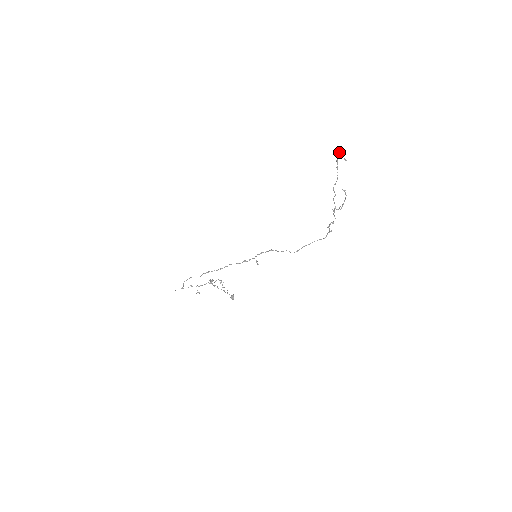
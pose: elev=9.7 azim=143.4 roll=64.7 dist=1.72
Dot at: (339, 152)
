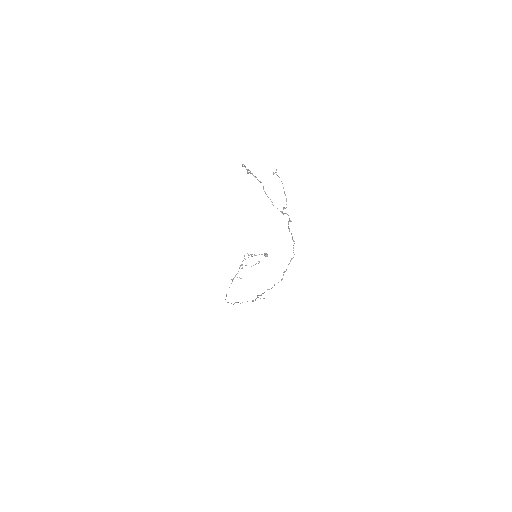
Dot at: (242, 165)
